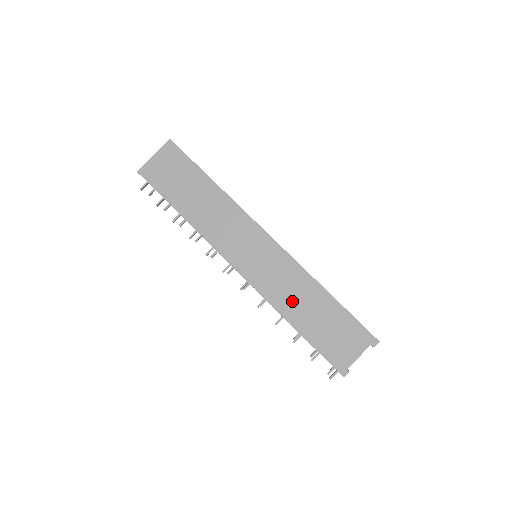
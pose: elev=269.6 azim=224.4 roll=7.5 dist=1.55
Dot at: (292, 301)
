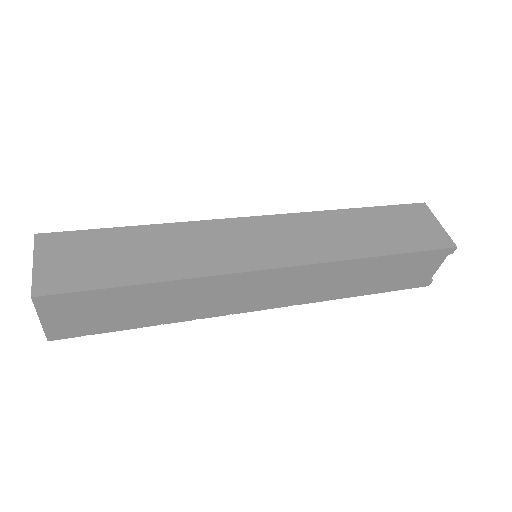
Dot at: (343, 286)
